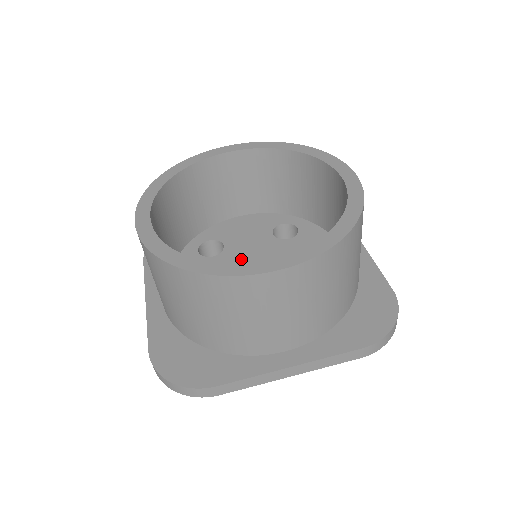
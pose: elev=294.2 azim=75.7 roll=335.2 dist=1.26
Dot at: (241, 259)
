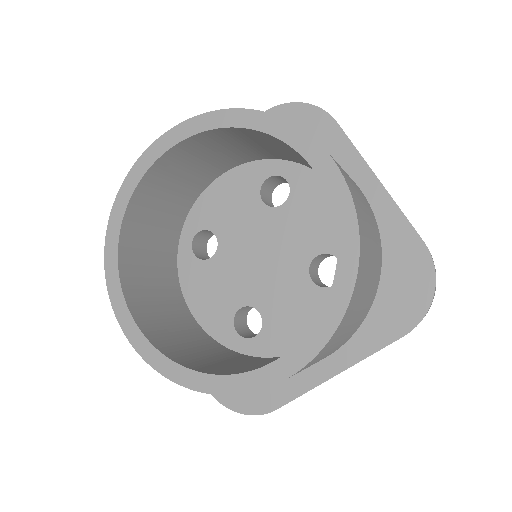
Dot at: (242, 253)
